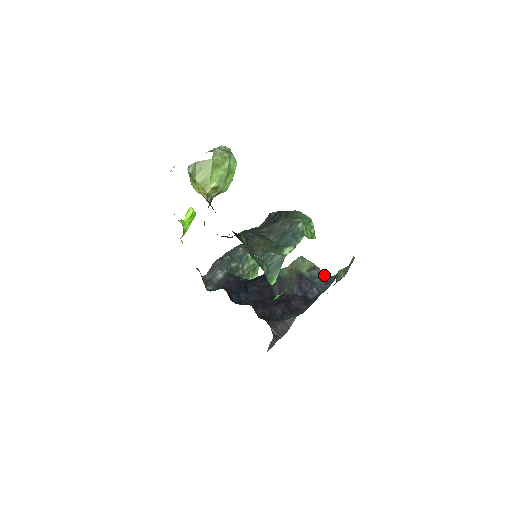
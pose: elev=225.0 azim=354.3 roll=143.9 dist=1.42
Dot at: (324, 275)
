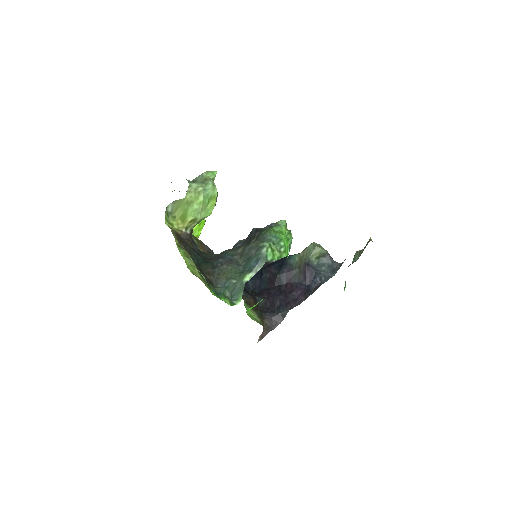
Dot at: (333, 262)
